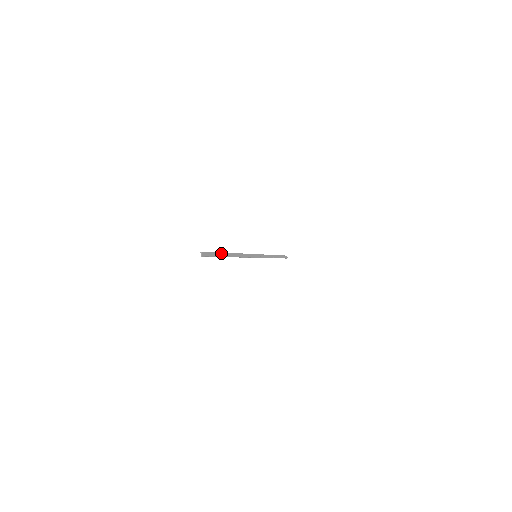
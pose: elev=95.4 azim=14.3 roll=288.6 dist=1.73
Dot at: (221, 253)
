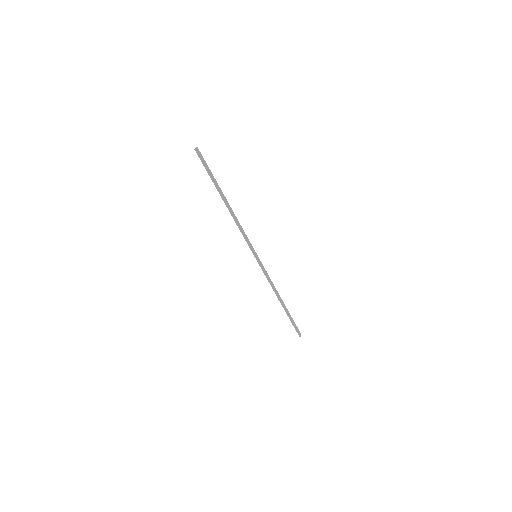
Dot at: (216, 182)
